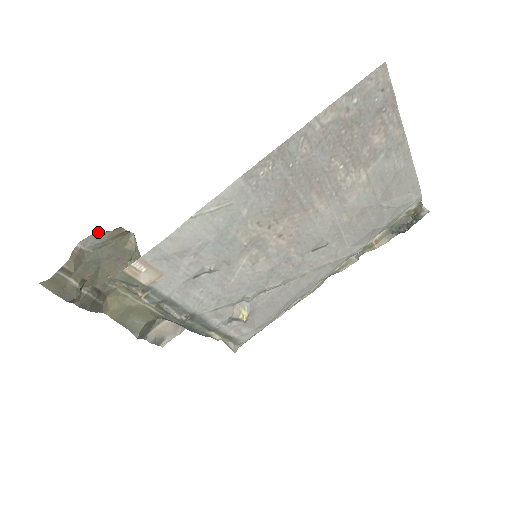
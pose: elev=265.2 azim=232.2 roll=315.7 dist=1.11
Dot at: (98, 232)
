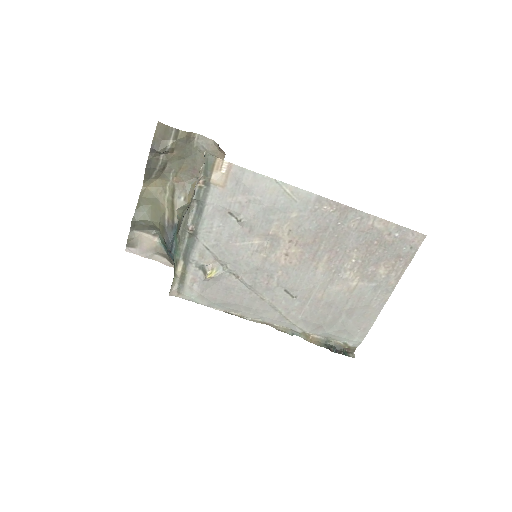
Dot at: (214, 142)
